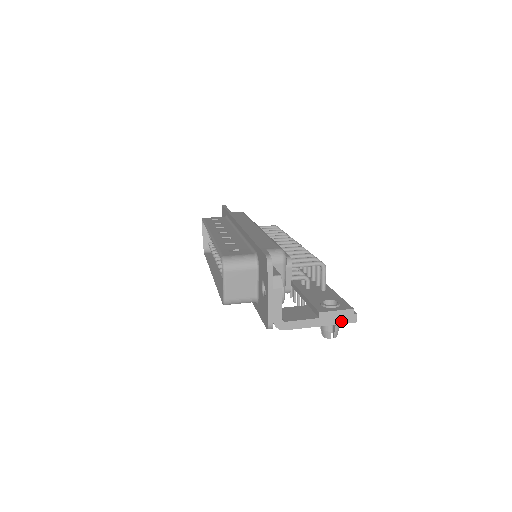
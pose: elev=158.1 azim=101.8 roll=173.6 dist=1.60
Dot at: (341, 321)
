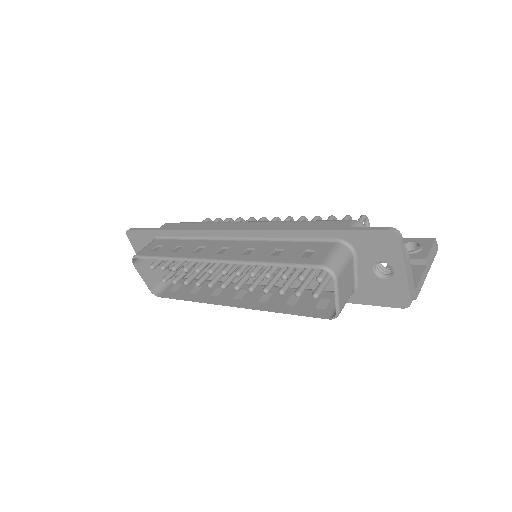
Dot at: (433, 256)
